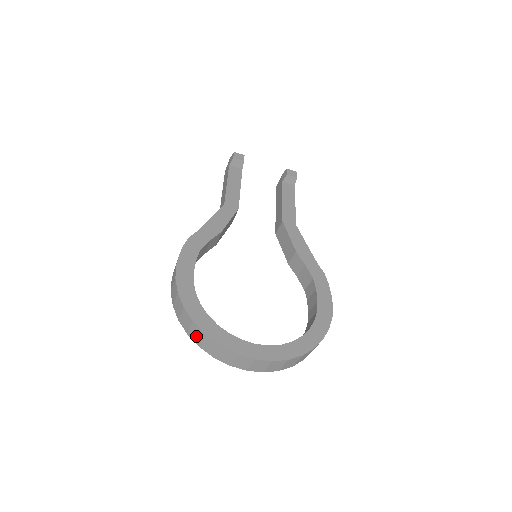
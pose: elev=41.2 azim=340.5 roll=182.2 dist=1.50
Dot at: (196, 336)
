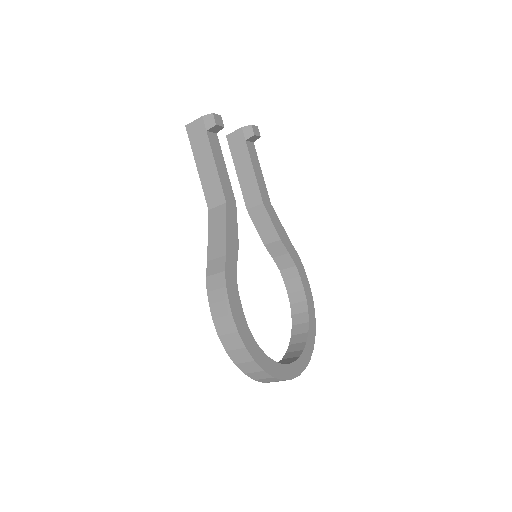
Dot at: (257, 376)
